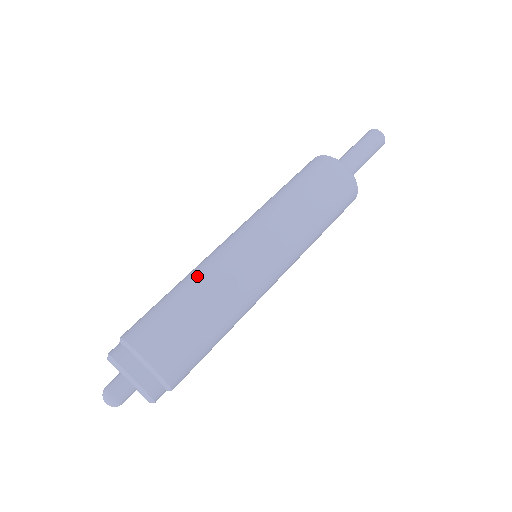
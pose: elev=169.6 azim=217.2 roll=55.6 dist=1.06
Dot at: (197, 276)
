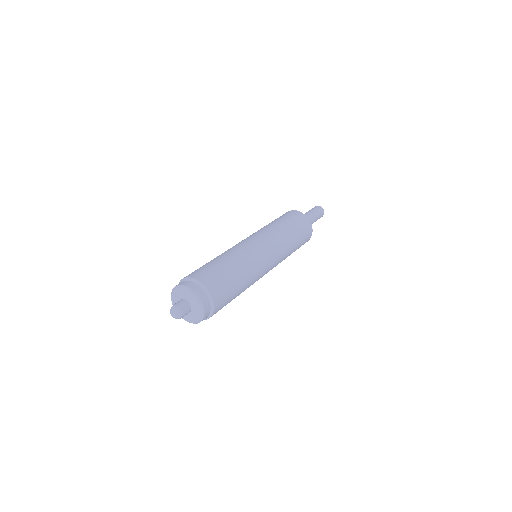
Dot at: (230, 253)
